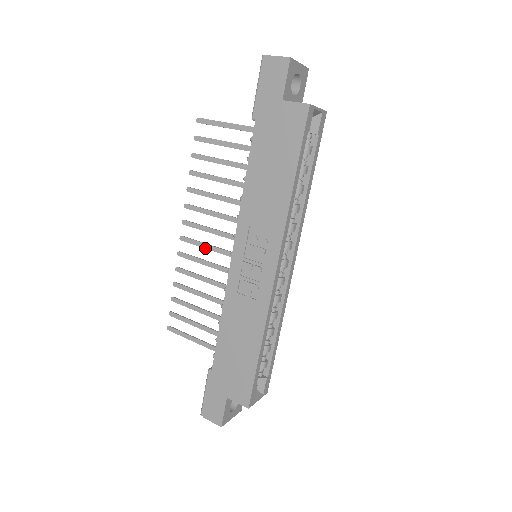
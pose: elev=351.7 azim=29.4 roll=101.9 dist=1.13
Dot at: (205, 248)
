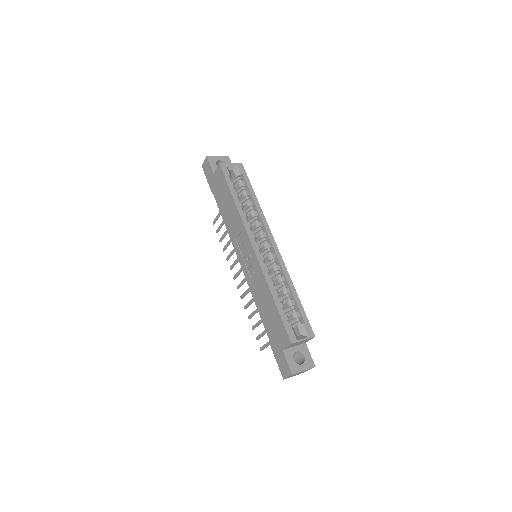
Dot at: occluded
